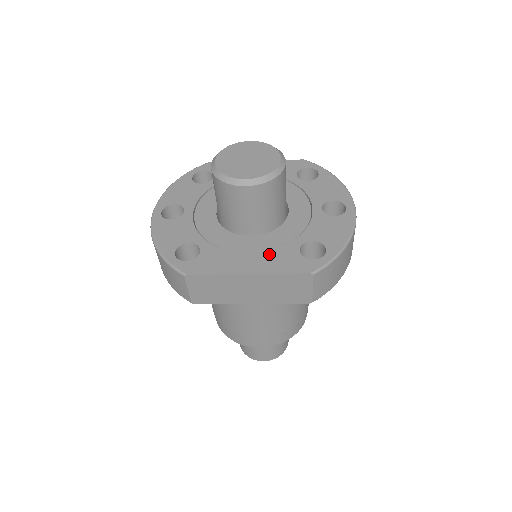
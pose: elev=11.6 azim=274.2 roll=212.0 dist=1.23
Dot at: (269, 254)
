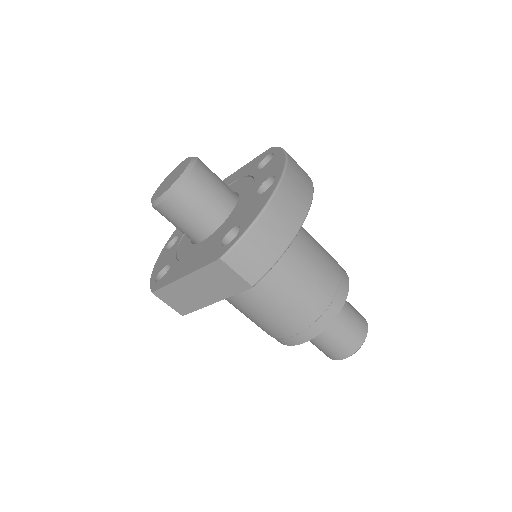
Dot at: (203, 253)
